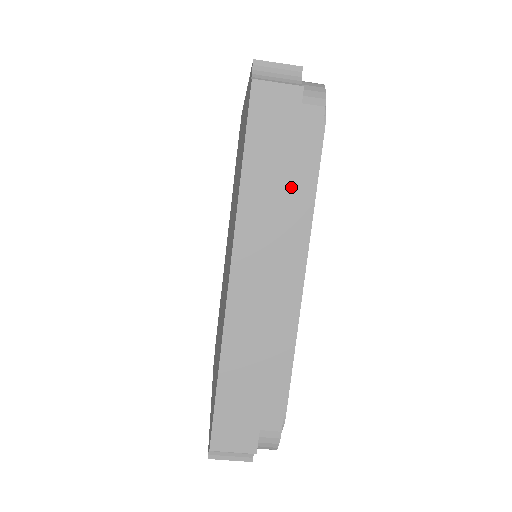
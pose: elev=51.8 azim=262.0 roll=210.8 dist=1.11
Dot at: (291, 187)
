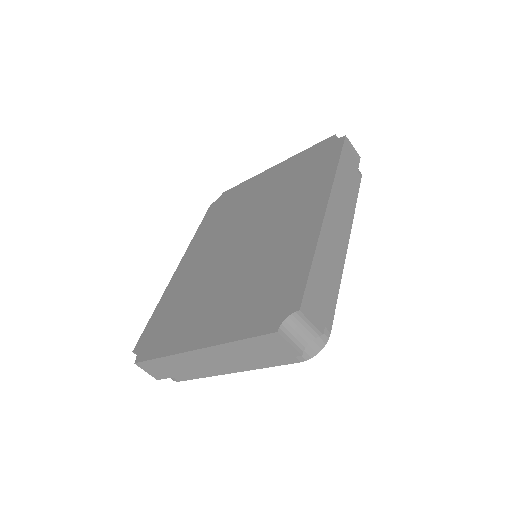
Dot at: occluded
